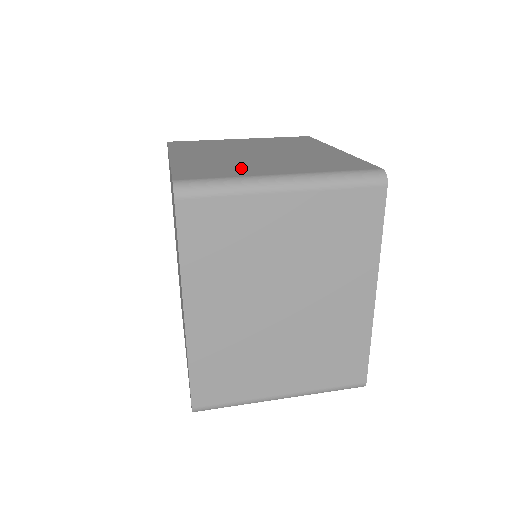
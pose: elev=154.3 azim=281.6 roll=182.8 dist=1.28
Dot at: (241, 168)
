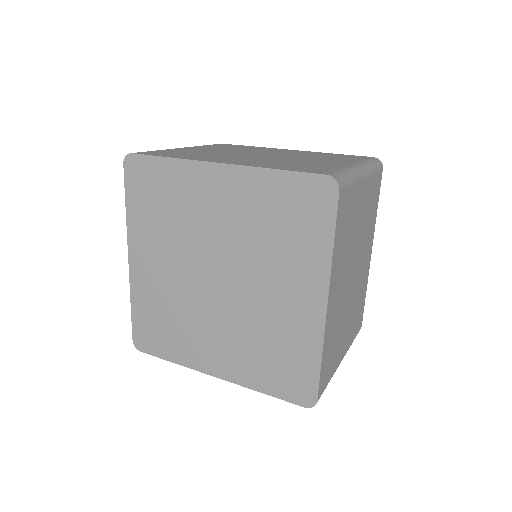
Dot at: (315, 164)
